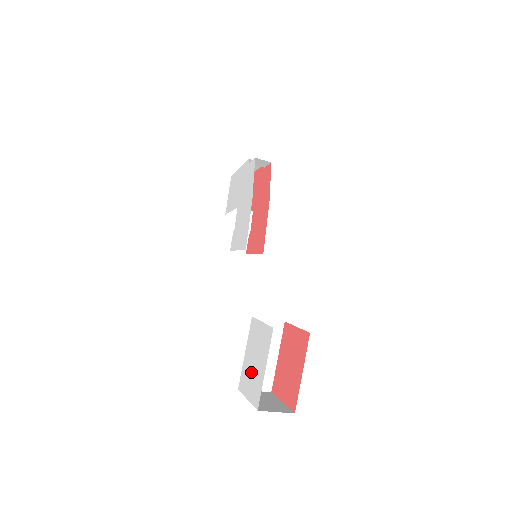
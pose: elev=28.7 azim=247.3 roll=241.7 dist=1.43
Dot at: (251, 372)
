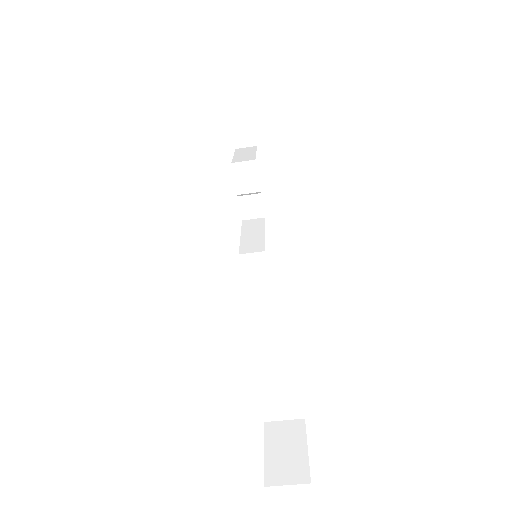
Dot at: occluded
